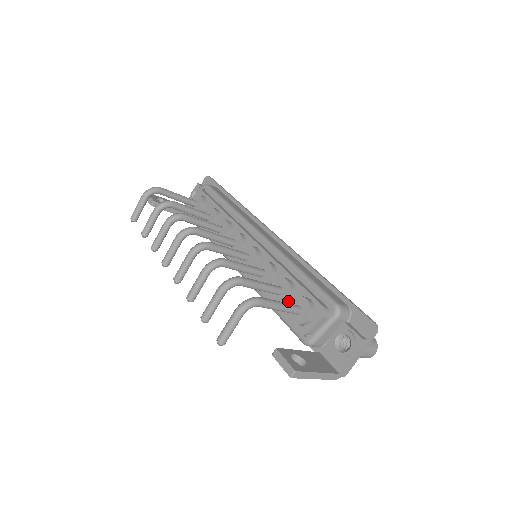
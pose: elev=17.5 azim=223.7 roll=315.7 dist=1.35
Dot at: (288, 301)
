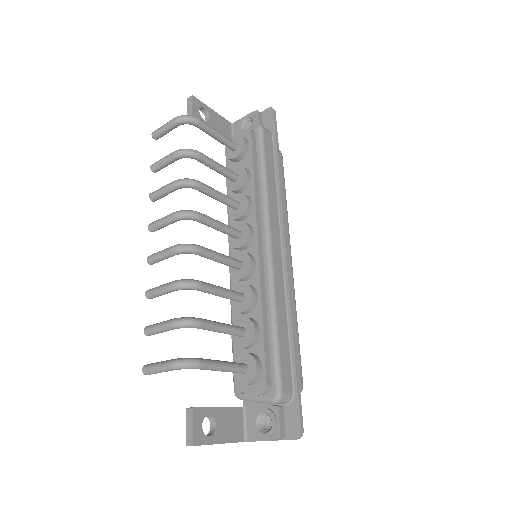
Dot at: (244, 348)
